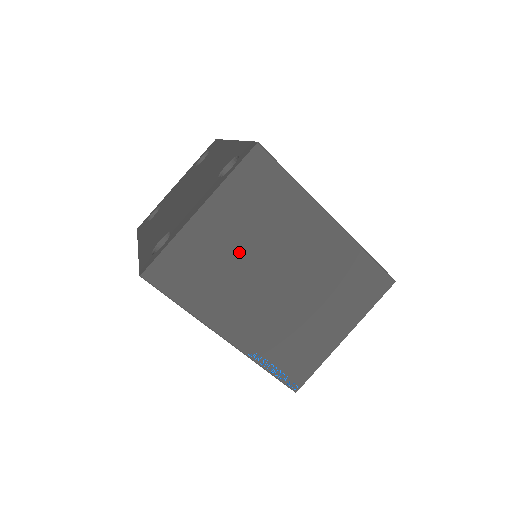
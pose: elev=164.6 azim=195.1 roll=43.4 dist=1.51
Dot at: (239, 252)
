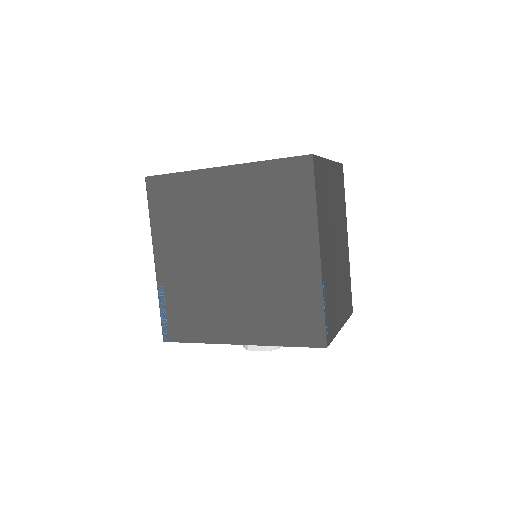
Dot at: (332, 206)
